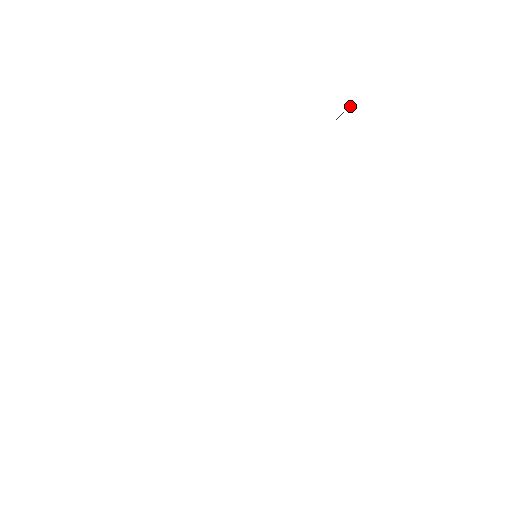
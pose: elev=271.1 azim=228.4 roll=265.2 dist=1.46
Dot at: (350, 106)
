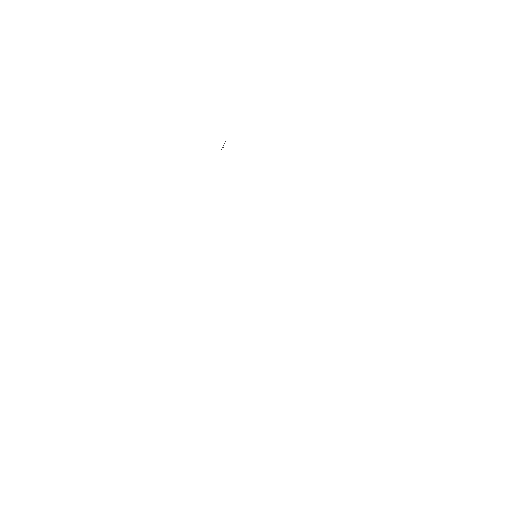
Dot at: occluded
